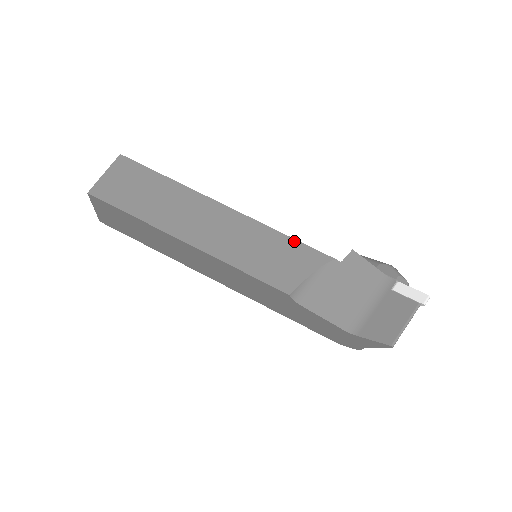
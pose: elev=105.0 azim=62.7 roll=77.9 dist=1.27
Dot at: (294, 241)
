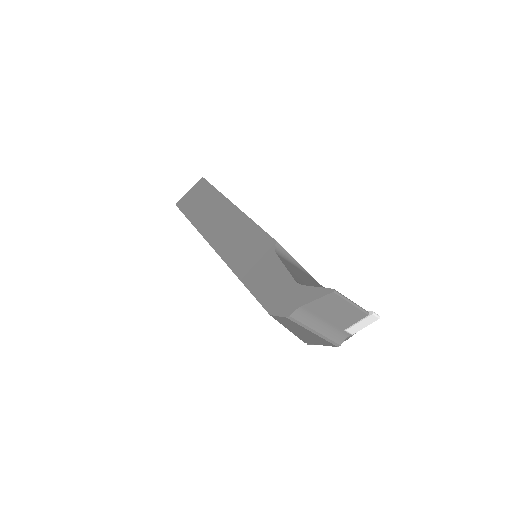
Dot at: occluded
